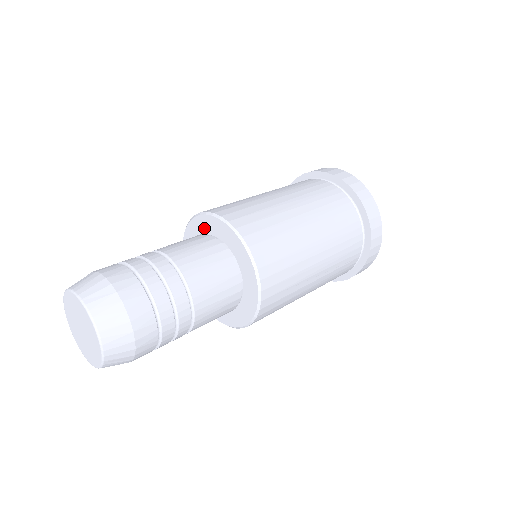
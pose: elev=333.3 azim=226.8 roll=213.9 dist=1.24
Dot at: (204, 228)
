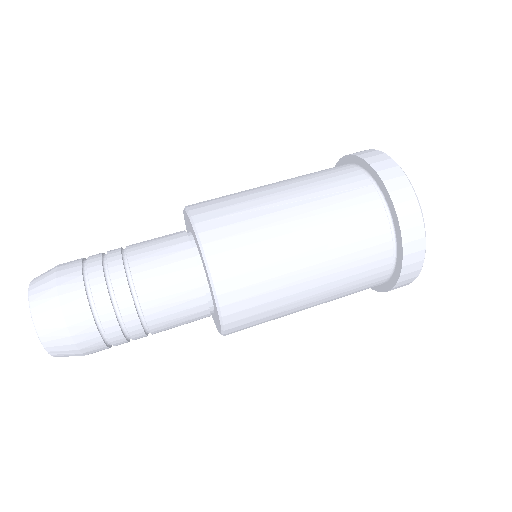
Dot at: (195, 238)
